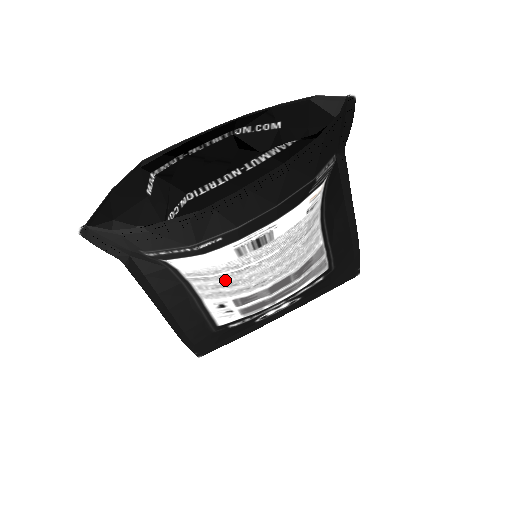
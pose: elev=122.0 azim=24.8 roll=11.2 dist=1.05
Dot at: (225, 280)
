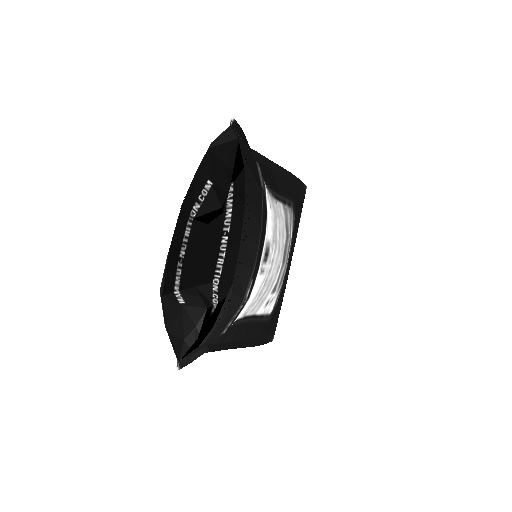
Dot at: (263, 292)
